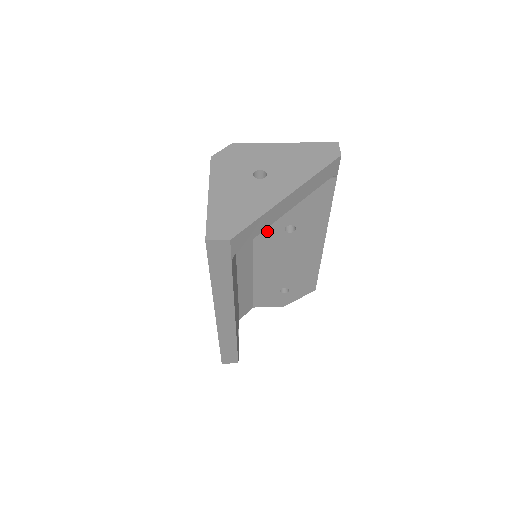
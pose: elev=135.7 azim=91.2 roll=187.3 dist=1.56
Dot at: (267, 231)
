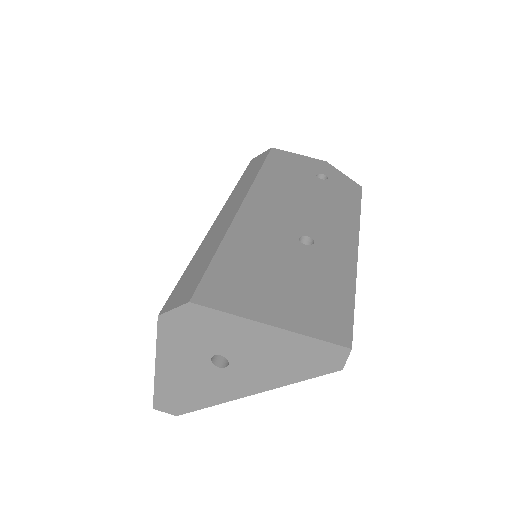
Dot at: occluded
